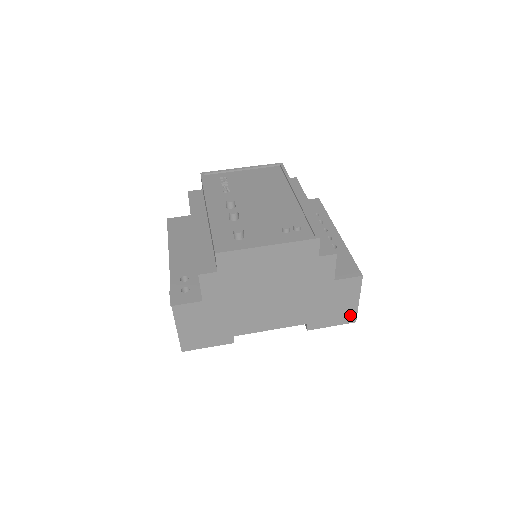
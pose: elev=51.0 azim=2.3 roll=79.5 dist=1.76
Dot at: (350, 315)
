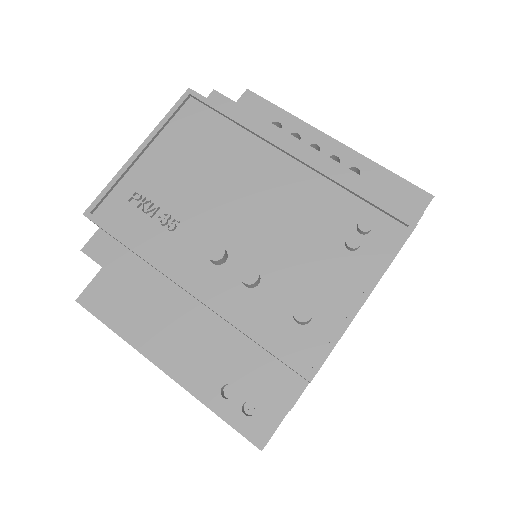
Dot at: occluded
